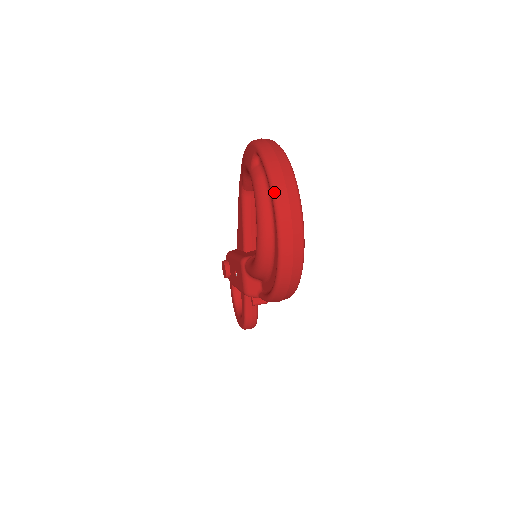
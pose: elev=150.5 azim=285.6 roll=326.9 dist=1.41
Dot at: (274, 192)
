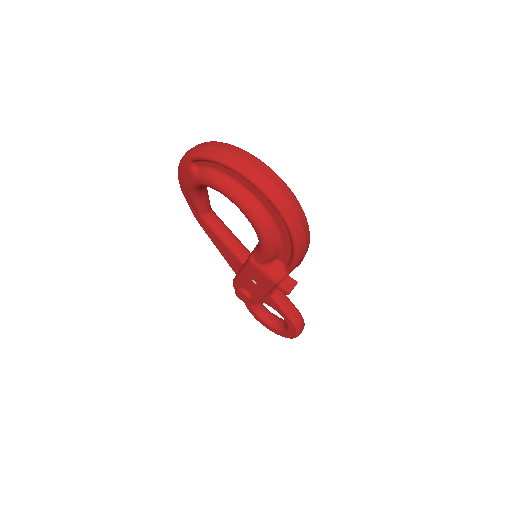
Dot at: (229, 163)
